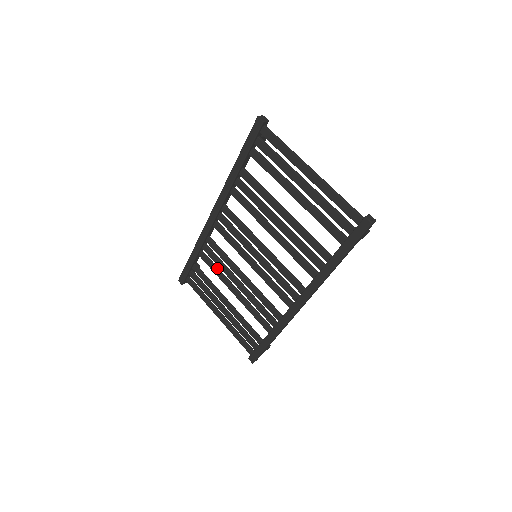
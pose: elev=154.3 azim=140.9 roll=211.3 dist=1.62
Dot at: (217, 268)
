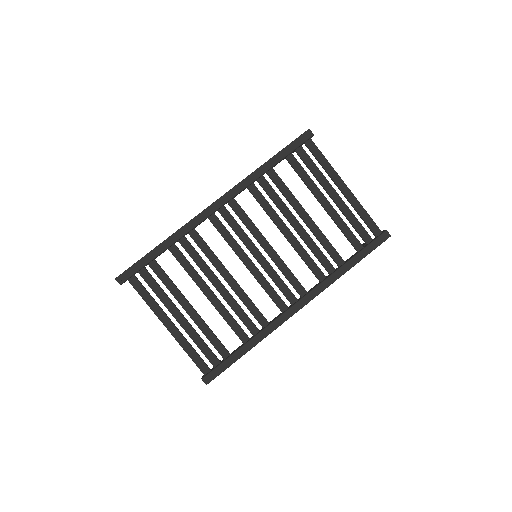
Dot at: occluded
